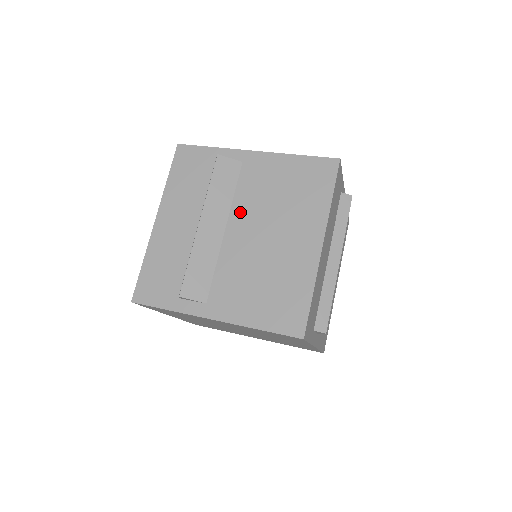
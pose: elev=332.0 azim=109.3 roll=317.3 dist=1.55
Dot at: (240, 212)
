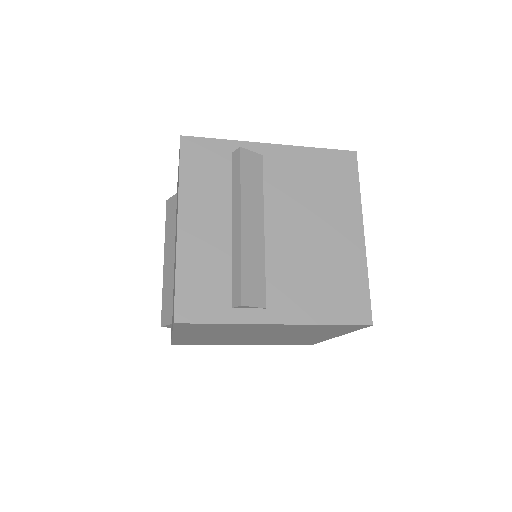
Dot at: (275, 208)
